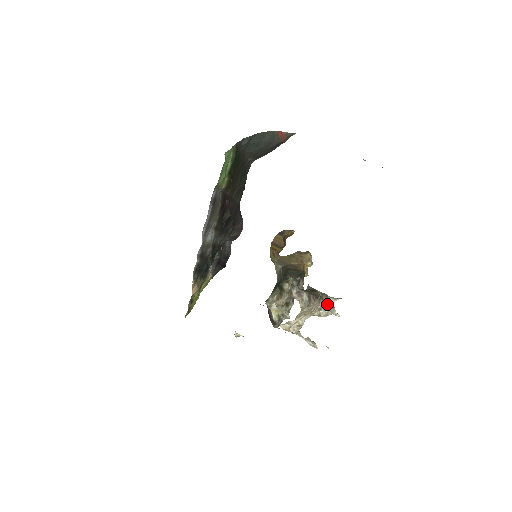
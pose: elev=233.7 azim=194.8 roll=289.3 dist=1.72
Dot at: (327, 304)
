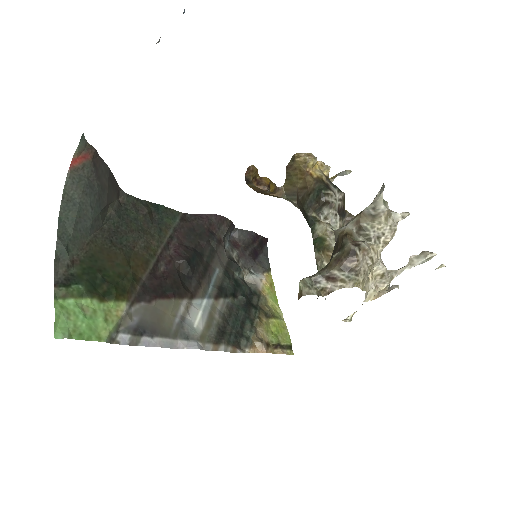
Dot at: (377, 224)
